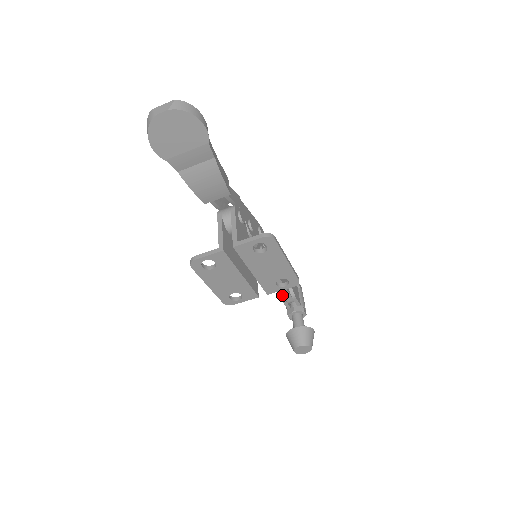
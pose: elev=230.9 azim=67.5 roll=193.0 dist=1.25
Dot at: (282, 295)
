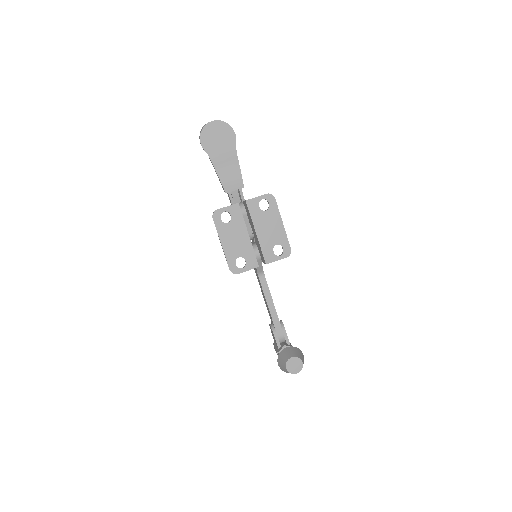
Dot at: (274, 325)
